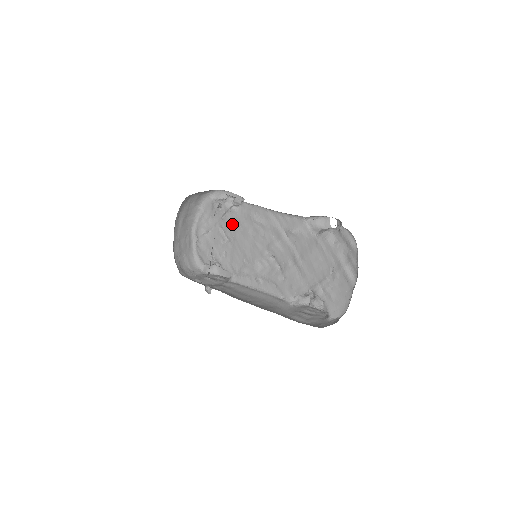
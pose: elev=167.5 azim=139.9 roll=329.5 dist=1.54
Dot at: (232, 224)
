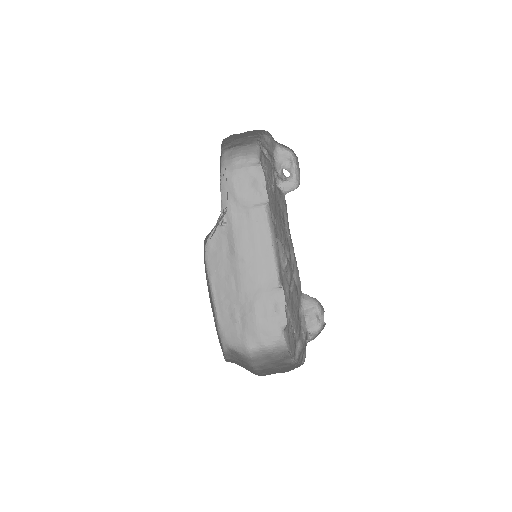
Dot at: (277, 189)
